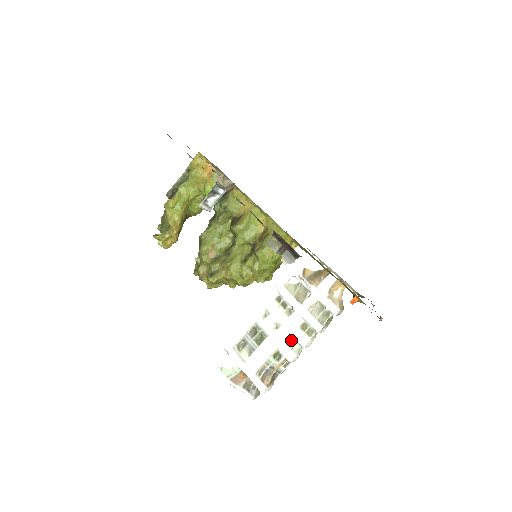
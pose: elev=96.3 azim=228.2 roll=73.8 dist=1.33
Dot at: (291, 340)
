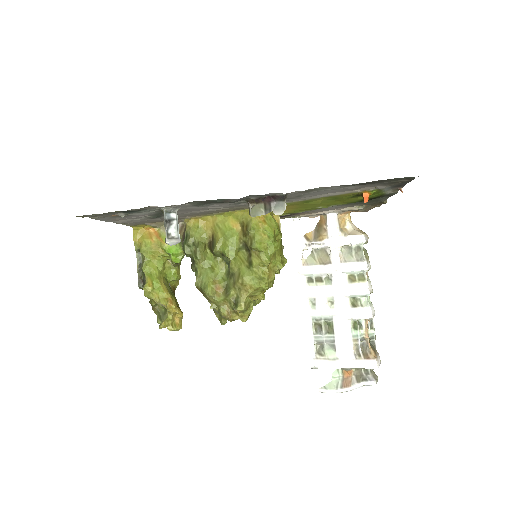
Dot at: (354, 300)
